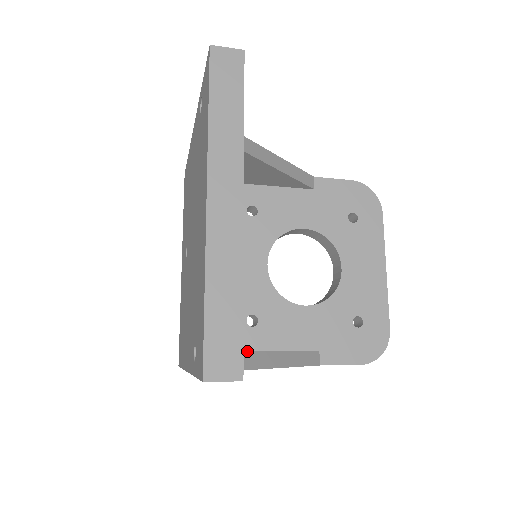
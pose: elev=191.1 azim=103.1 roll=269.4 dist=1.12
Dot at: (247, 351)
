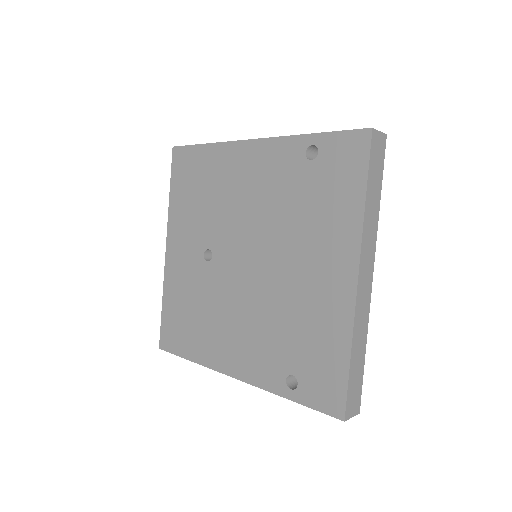
Dot at: occluded
